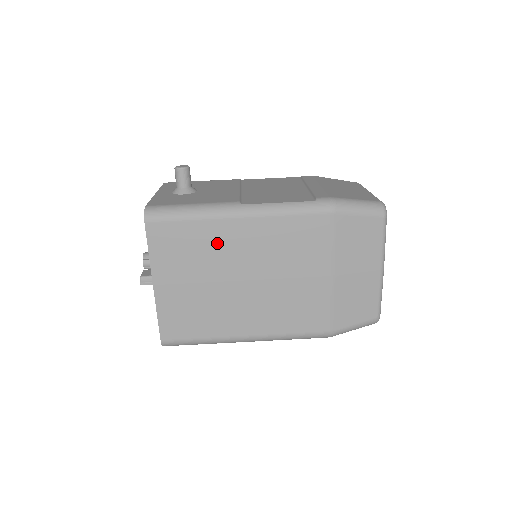
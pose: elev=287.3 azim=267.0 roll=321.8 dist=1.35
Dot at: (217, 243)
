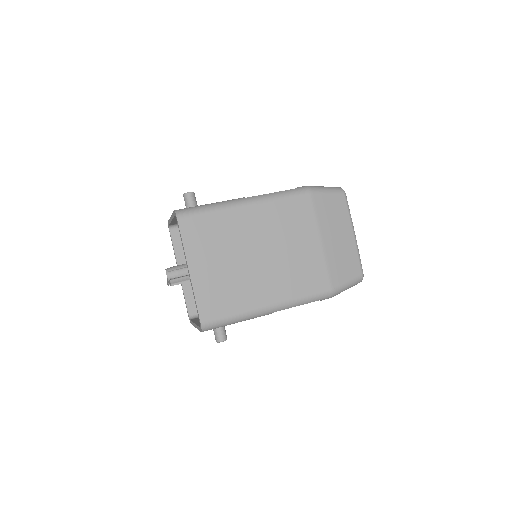
Dot at: (234, 228)
